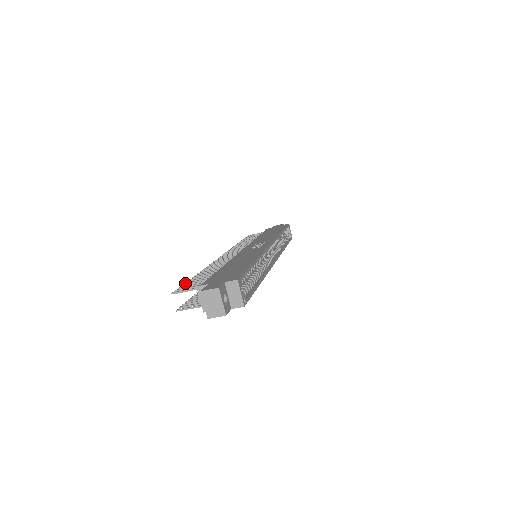
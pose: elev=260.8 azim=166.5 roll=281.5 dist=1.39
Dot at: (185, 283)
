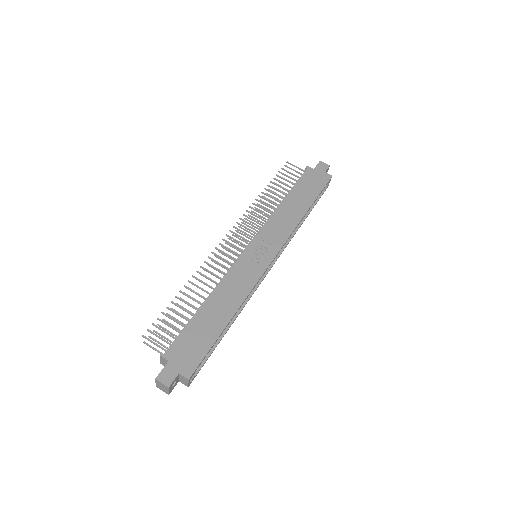
Dot at: (162, 313)
